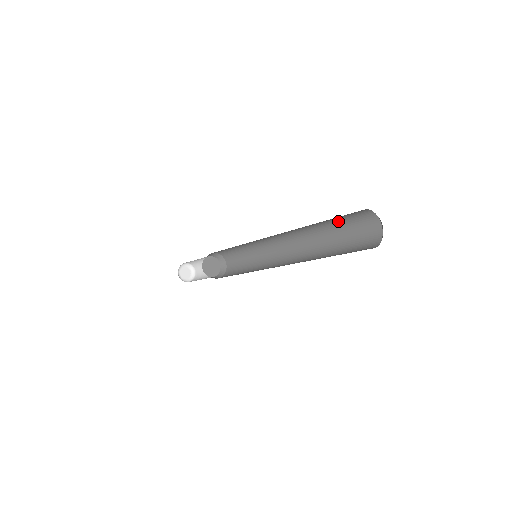
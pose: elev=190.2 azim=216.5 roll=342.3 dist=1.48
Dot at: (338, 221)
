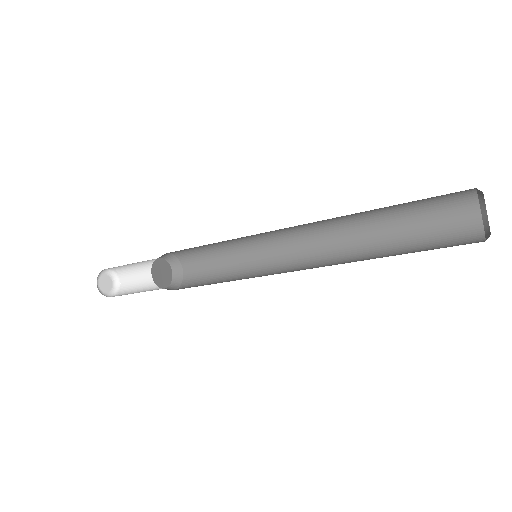
Dot at: (409, 203)
